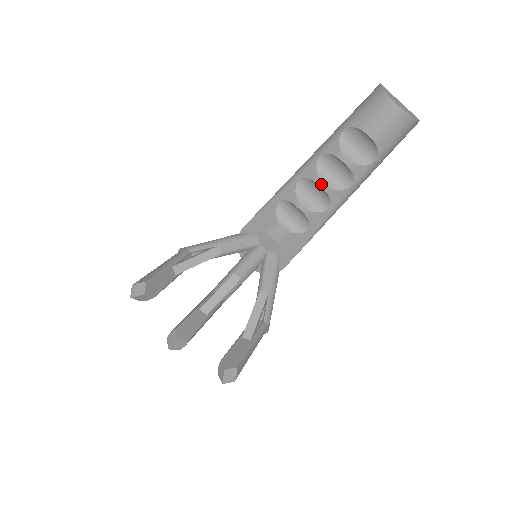
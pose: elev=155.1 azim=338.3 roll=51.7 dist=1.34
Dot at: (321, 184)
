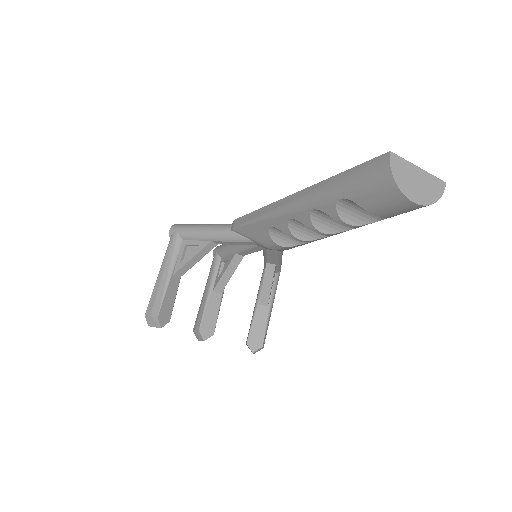
Dot at: (318, 232)
